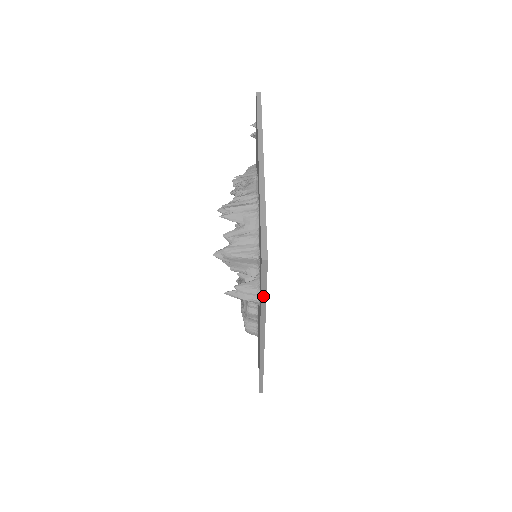
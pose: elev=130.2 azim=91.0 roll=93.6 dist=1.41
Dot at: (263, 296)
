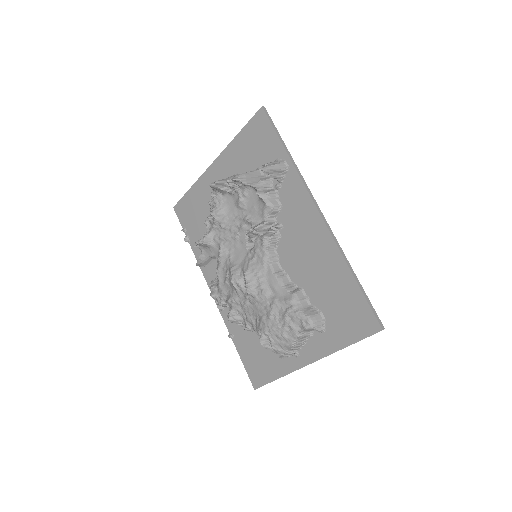
Dot at: (282, 142)
